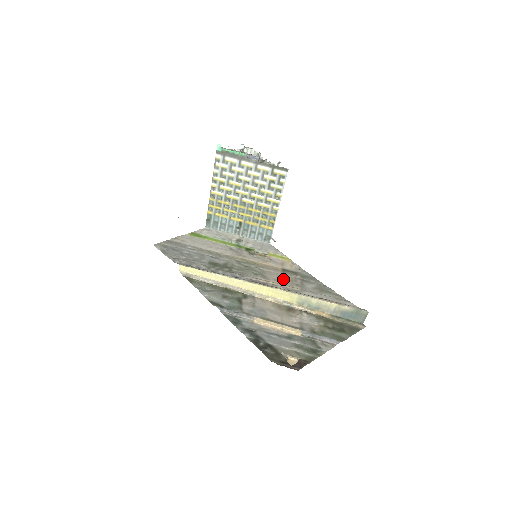
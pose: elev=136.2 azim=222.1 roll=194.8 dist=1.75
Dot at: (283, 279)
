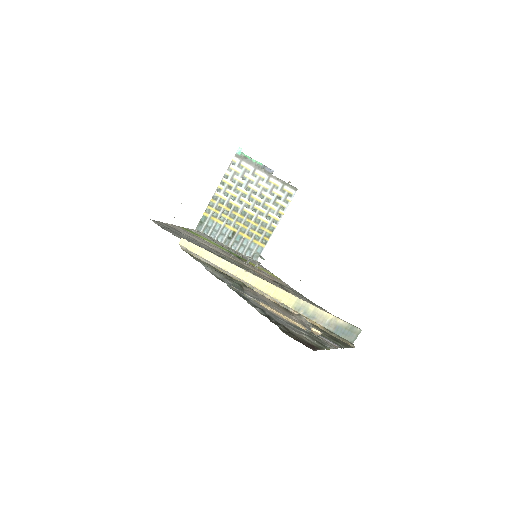
Dot at: (278, 286)
